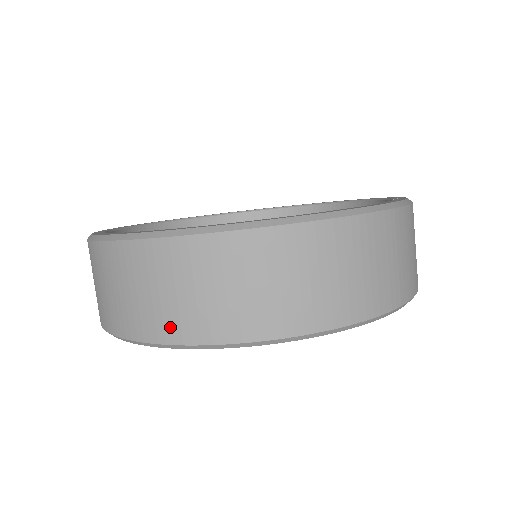
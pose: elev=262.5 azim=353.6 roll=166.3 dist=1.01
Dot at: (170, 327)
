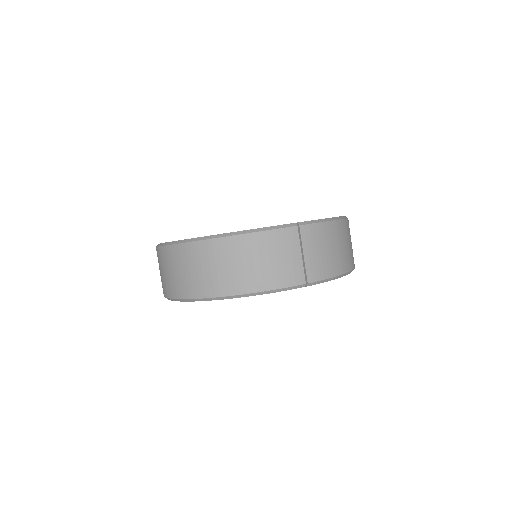
Dot at: (162, 287)
